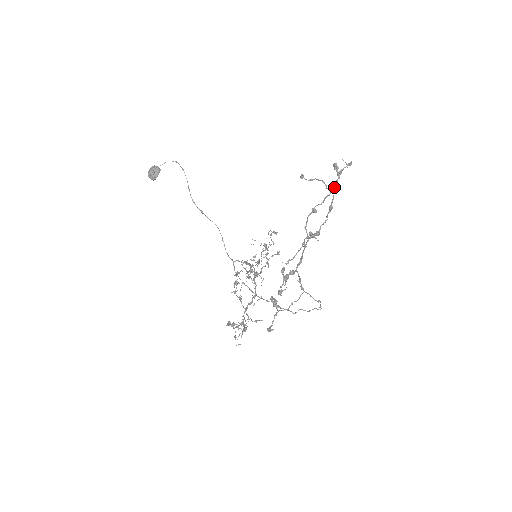
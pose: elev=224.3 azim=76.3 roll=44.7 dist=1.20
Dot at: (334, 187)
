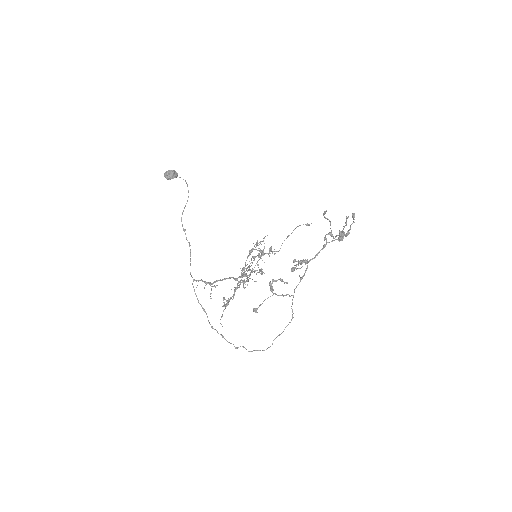
Dot at: occluded
